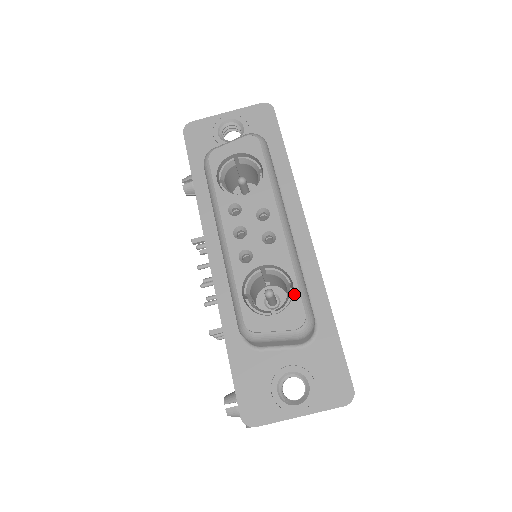
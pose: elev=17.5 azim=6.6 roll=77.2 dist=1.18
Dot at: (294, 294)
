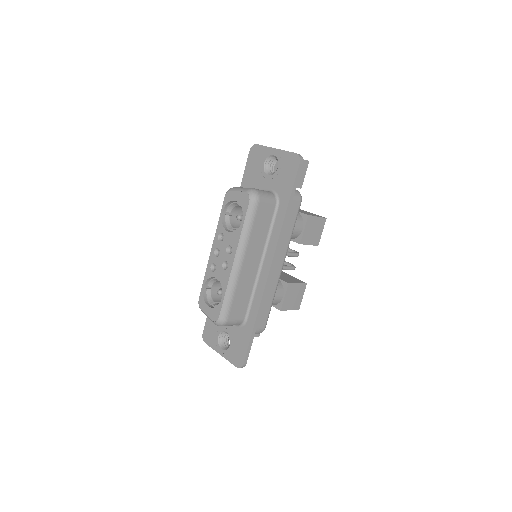
Dot at: (220, 304)
